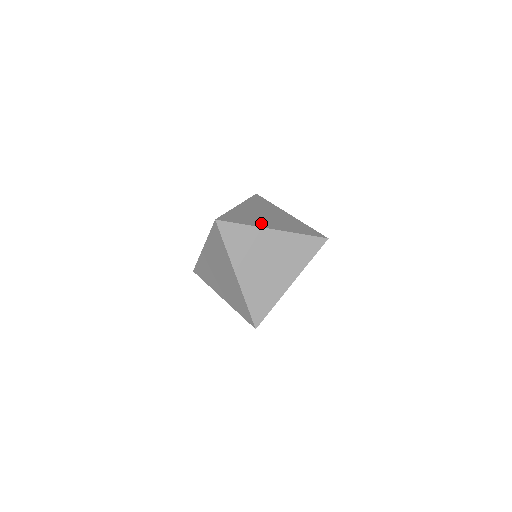
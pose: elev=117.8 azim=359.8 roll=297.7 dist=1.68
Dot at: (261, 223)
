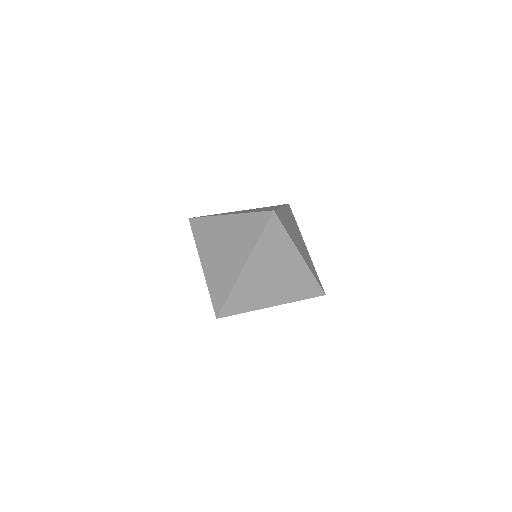
Dot at: occluded
